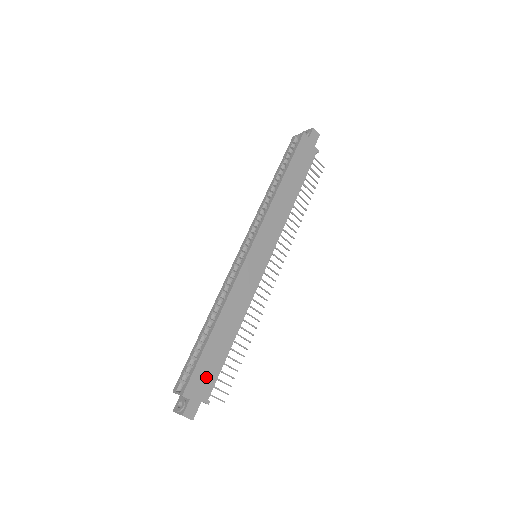
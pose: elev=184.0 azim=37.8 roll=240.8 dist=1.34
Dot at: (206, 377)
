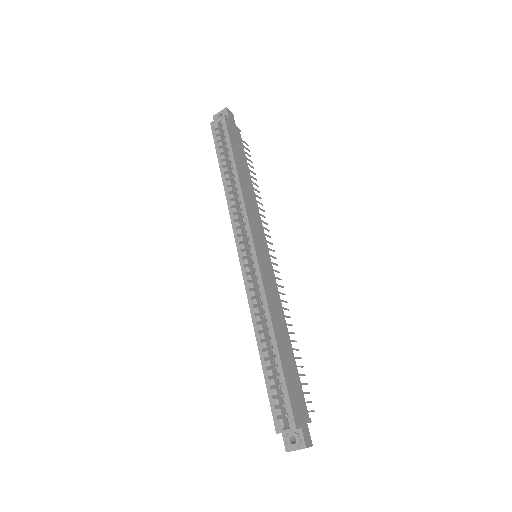
Dot at: (297, 397)
